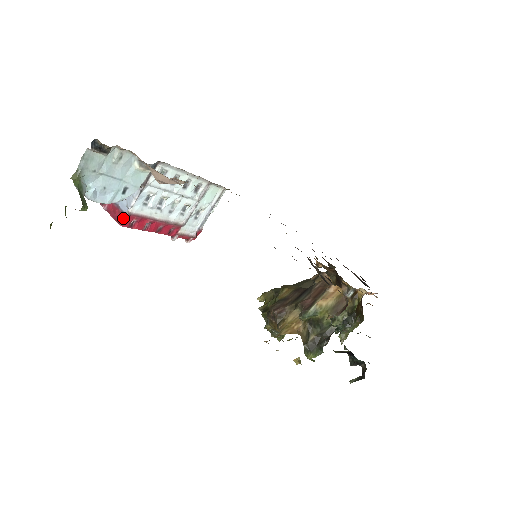
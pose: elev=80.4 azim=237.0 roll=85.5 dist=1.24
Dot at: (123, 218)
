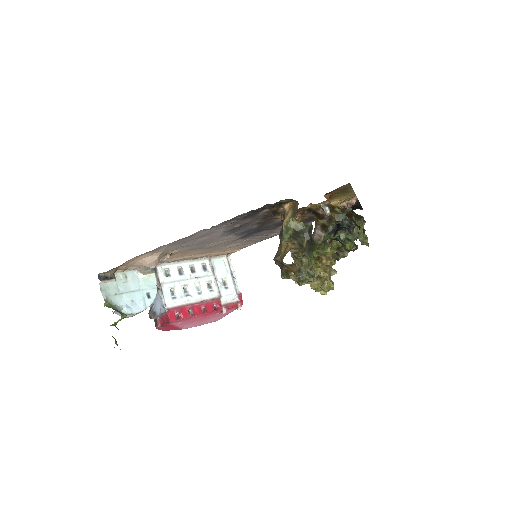
Dot at: (167, 316)
